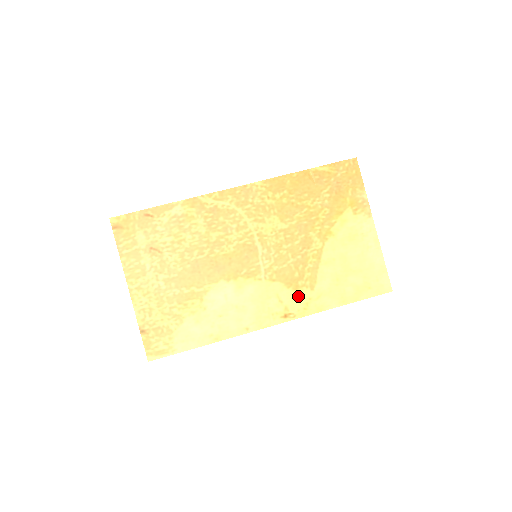
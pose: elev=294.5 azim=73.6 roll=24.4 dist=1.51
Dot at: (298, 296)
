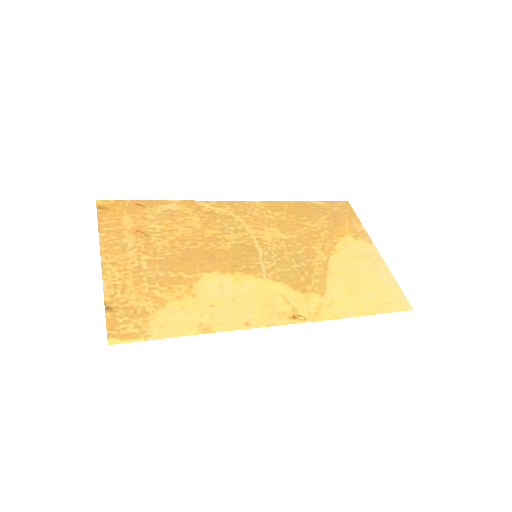
Dot at: (307, 299)
